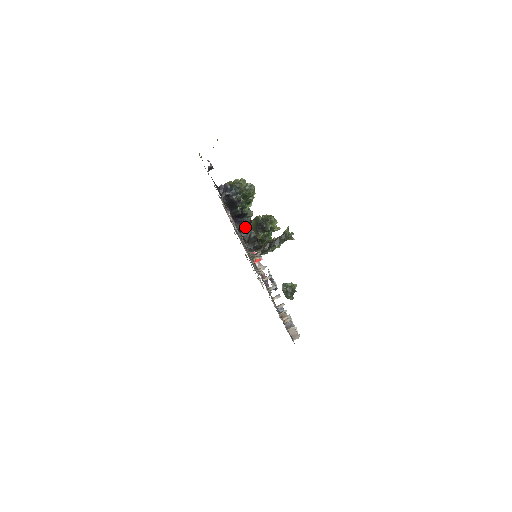
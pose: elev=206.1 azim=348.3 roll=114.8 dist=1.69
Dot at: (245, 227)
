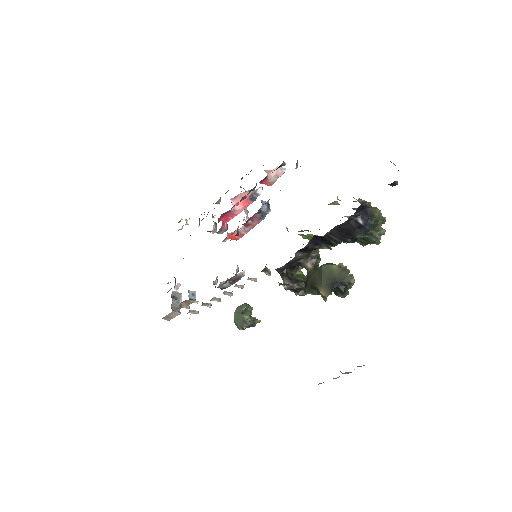
Dot at: (309, 249)
